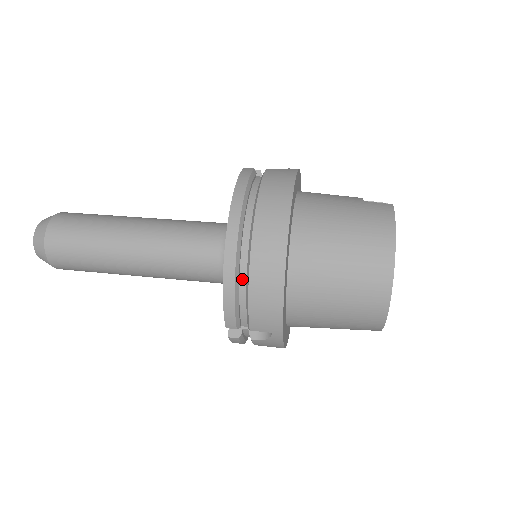
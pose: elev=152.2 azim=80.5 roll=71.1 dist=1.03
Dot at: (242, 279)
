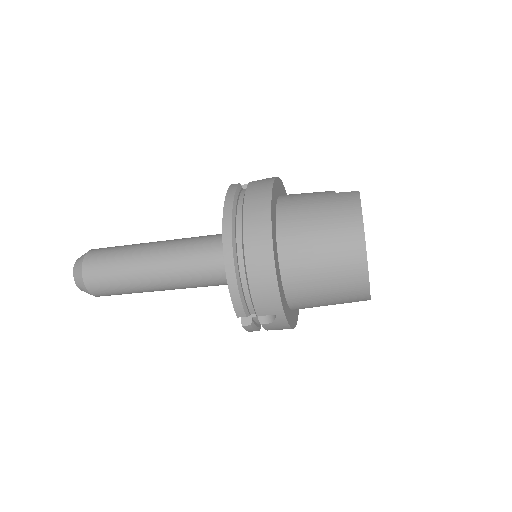
Dot at: (242, 274)
